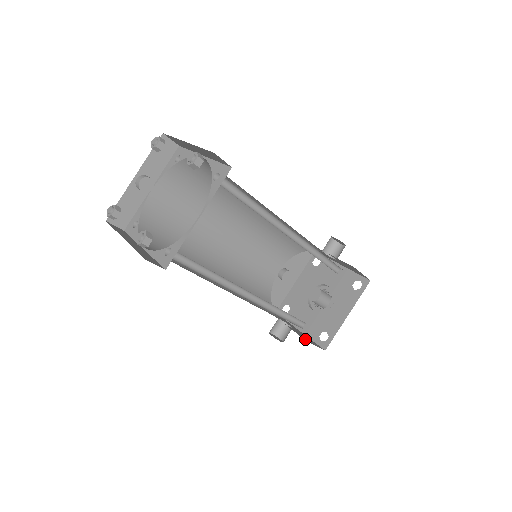
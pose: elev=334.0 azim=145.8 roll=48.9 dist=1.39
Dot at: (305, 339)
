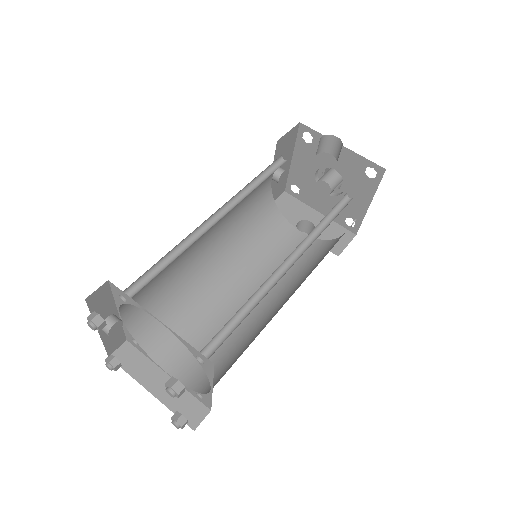
Dot at: (335, 249)
